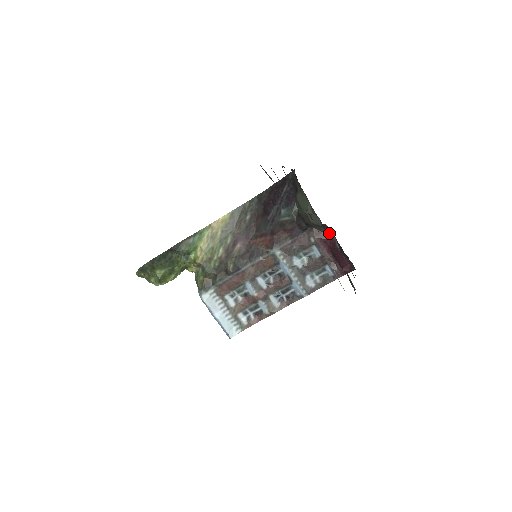
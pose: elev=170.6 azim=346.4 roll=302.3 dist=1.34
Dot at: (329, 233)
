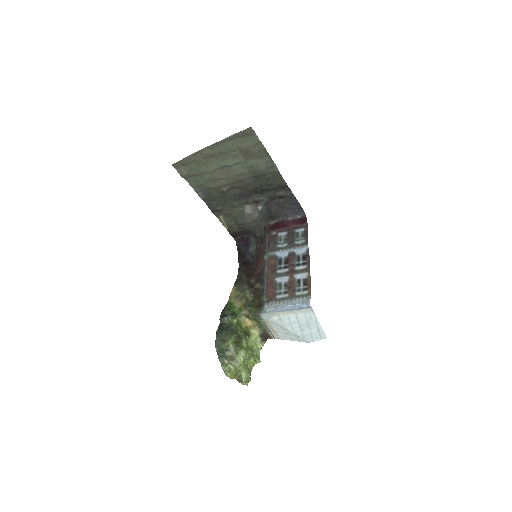
Dot at: (276, 224)
